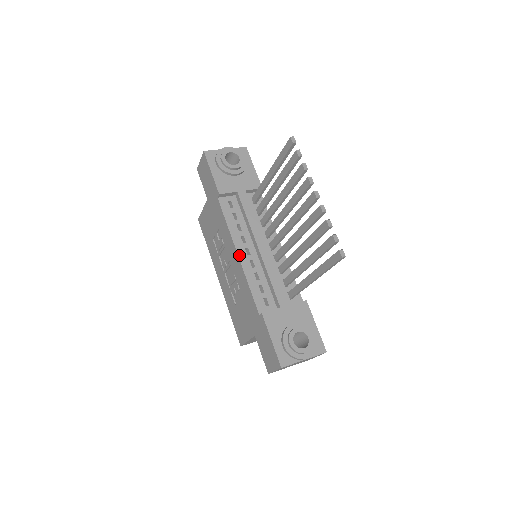
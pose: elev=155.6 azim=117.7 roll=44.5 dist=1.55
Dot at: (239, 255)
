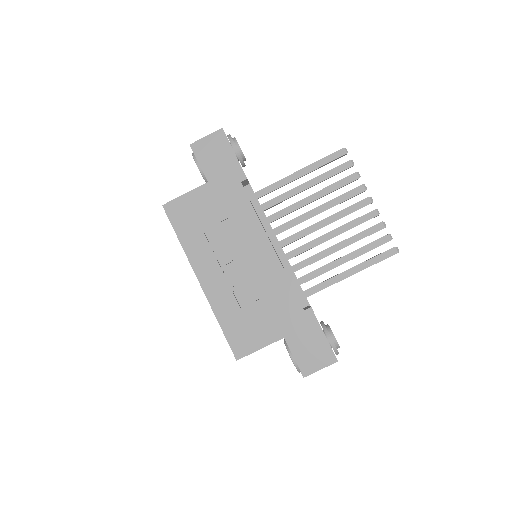
Dot at: occluded
